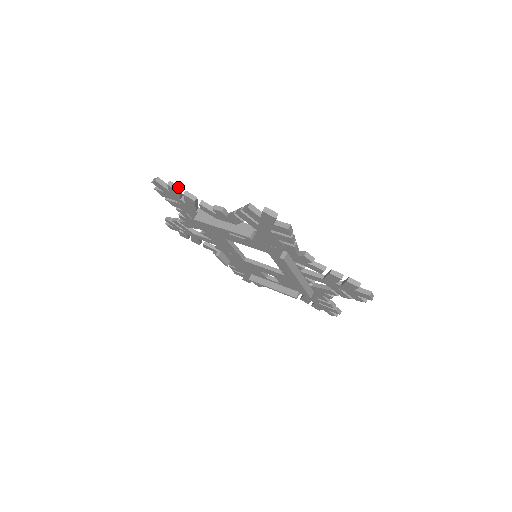
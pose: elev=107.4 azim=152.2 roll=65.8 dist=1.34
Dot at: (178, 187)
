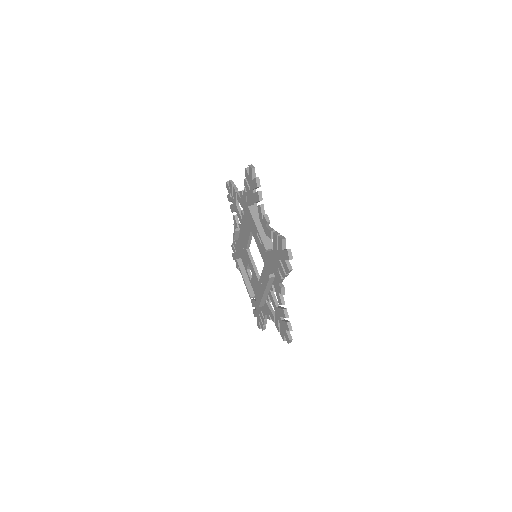
Dot at: (259, 185)
